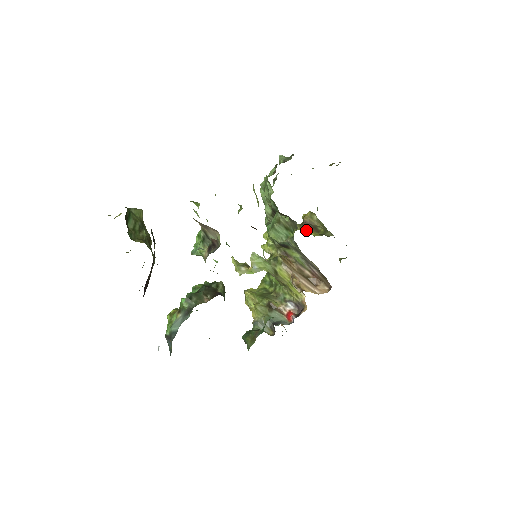
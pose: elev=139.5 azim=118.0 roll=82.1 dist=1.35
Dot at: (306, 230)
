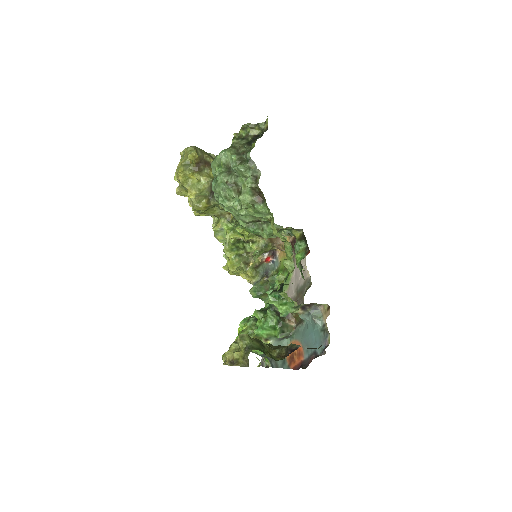
Dot at: (205, 172)
